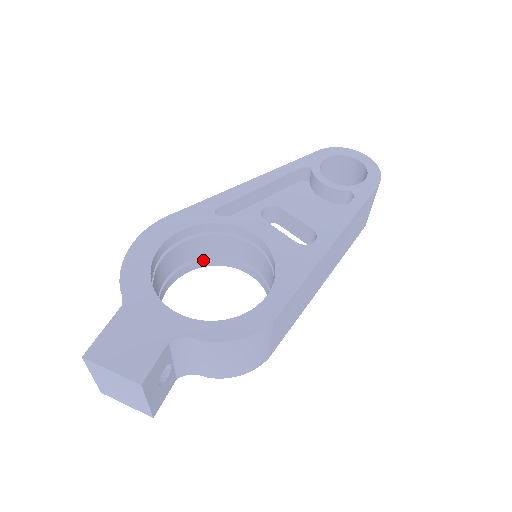
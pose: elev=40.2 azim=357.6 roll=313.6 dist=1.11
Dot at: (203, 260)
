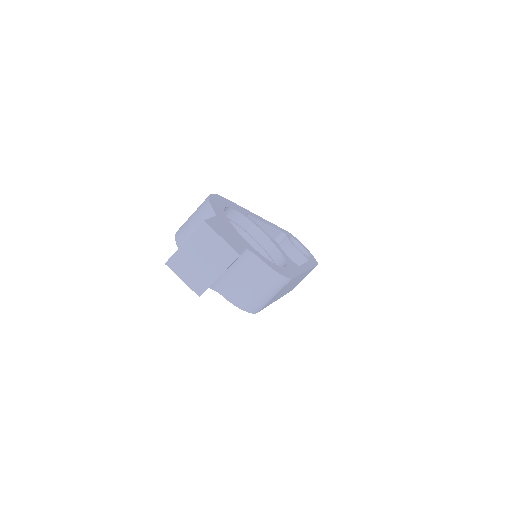
Dot at: occluded
